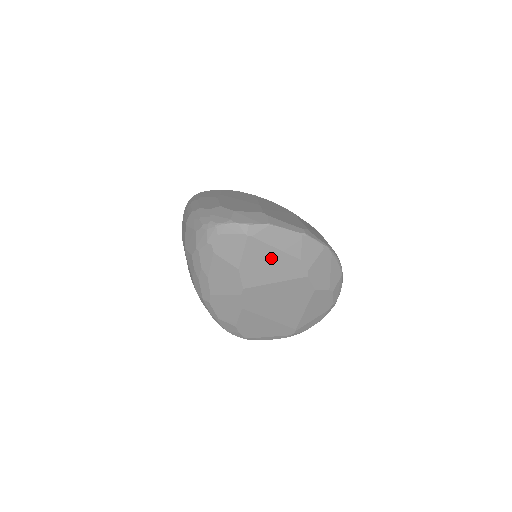
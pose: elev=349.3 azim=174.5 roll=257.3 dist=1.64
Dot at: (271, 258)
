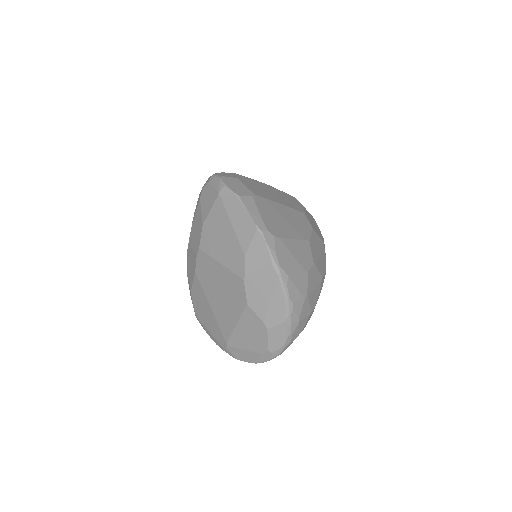
Dot at: (226, 233)
